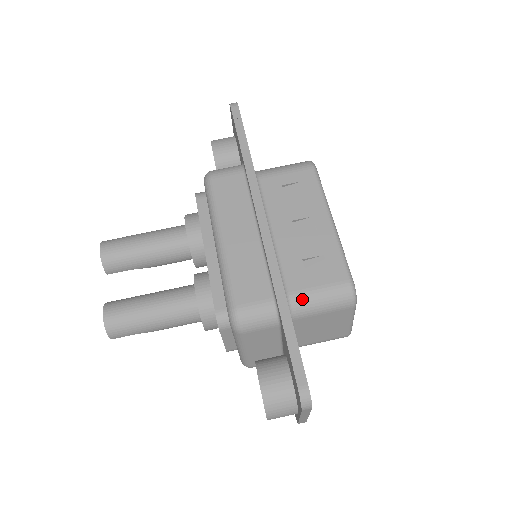
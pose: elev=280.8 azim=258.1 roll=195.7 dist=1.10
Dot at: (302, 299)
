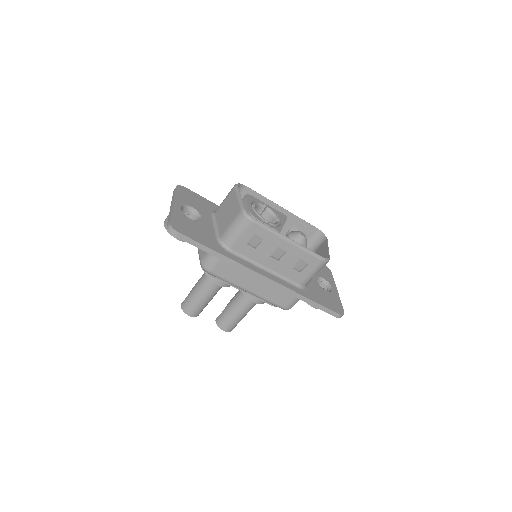
Dot at: (307, 281)
